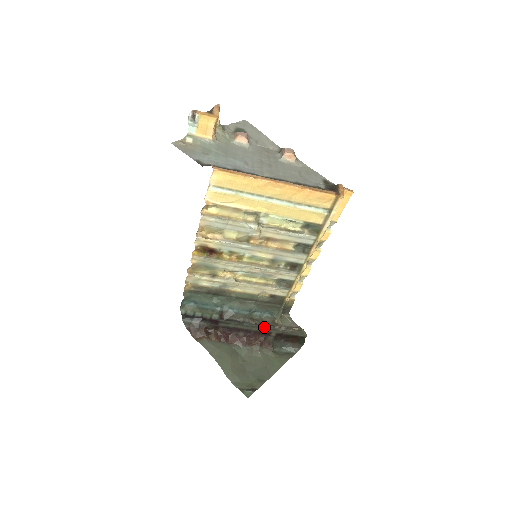
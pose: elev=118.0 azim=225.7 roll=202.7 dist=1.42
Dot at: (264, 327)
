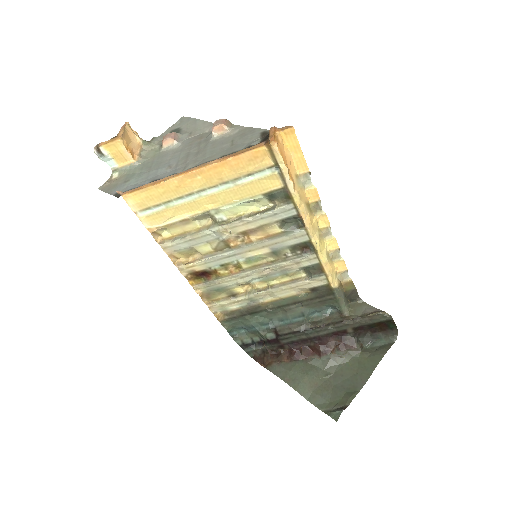
Dot at: (332, 327)
